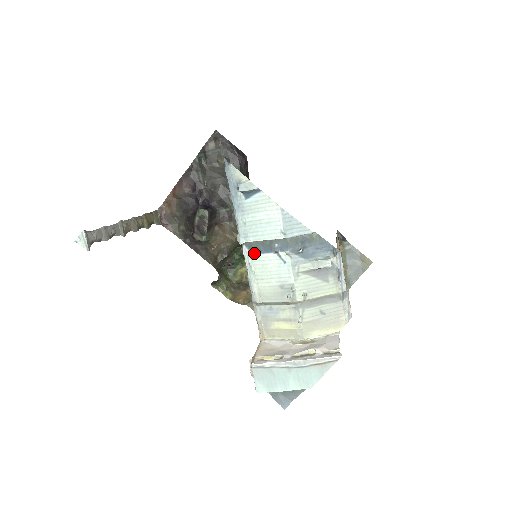
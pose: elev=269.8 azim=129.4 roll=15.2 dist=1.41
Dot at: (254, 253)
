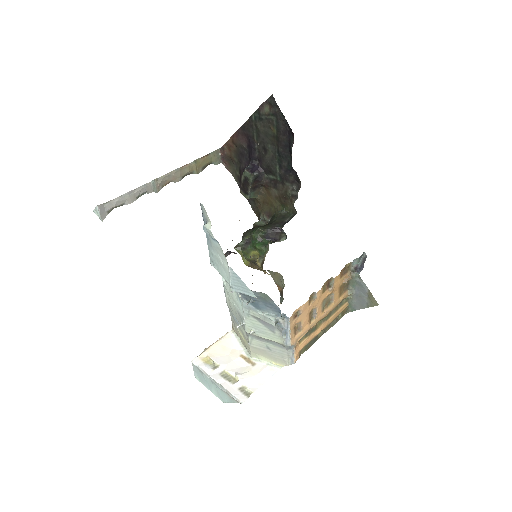
Dot at: occluded
